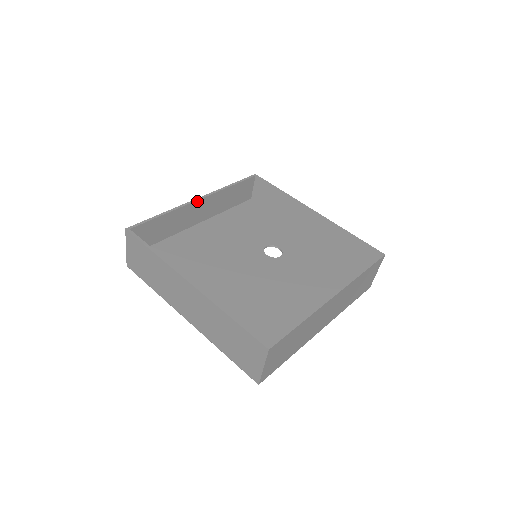
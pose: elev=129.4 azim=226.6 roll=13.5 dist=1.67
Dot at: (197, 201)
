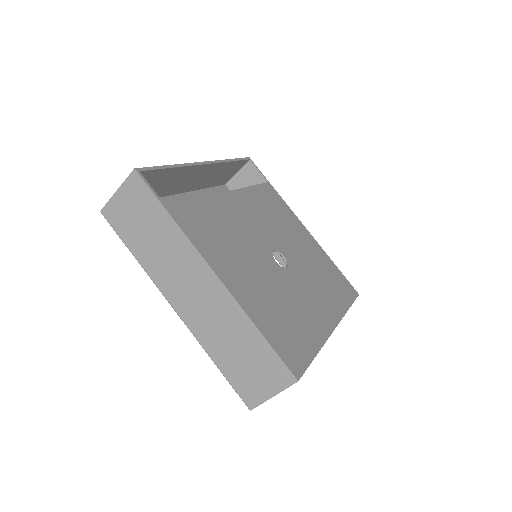
Dot at: (202, 165)
